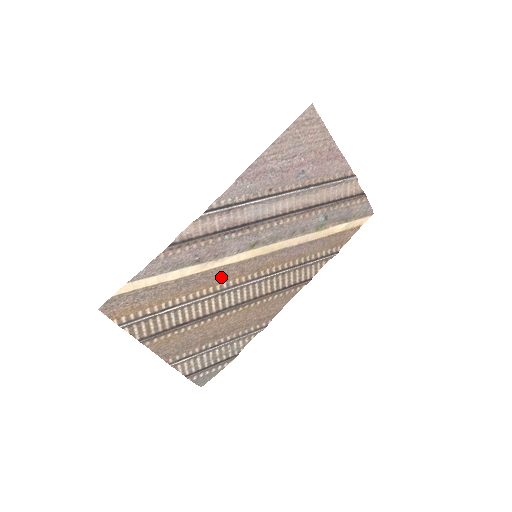
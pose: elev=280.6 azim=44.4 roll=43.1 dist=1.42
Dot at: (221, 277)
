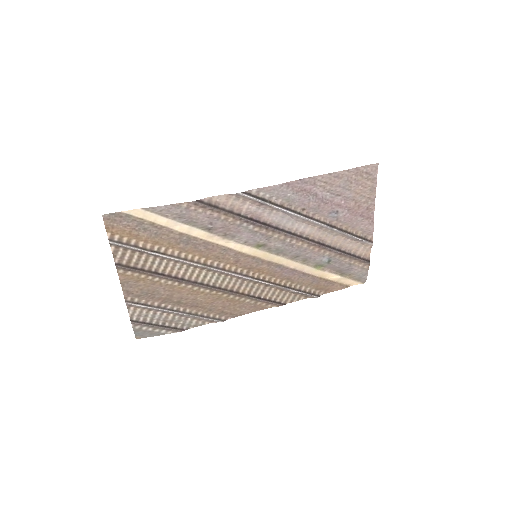
Dot at: (217, 255)
